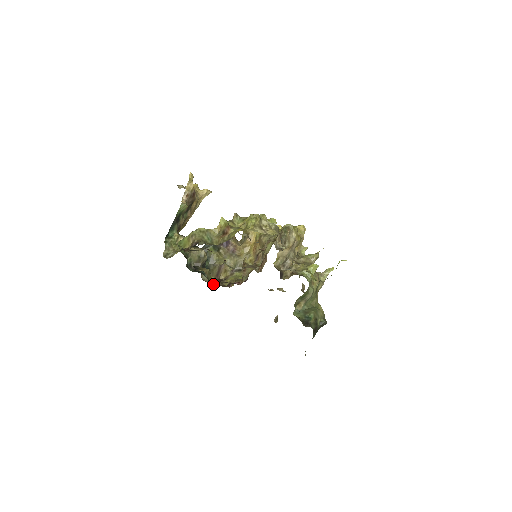
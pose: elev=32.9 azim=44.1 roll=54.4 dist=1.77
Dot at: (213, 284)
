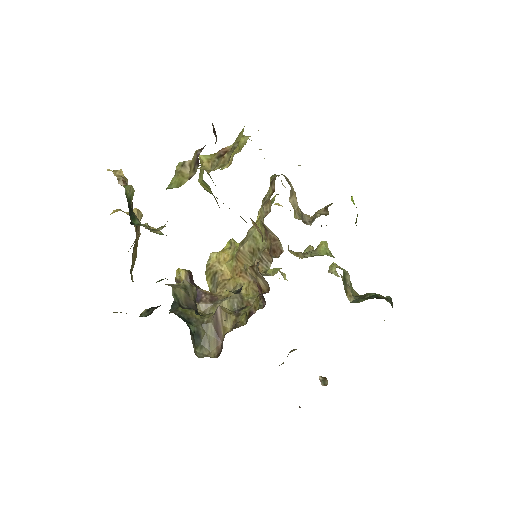
Dot at: (238, 293)
